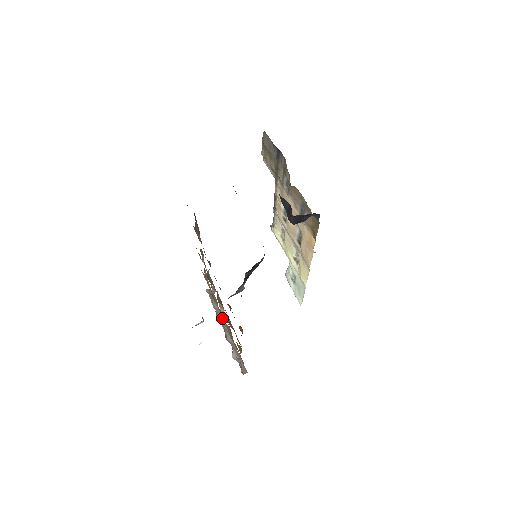
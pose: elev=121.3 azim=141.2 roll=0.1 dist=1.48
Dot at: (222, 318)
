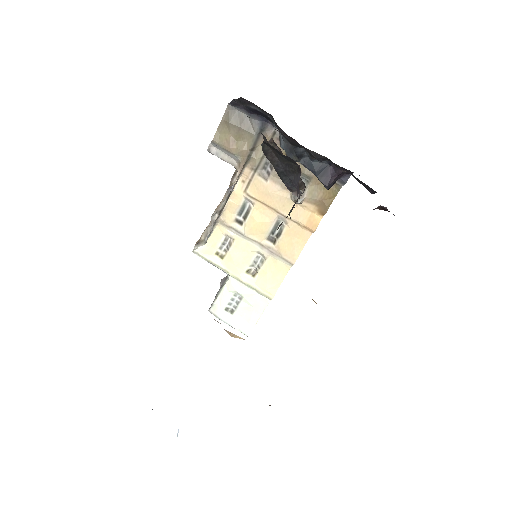
Dot at: occluded
